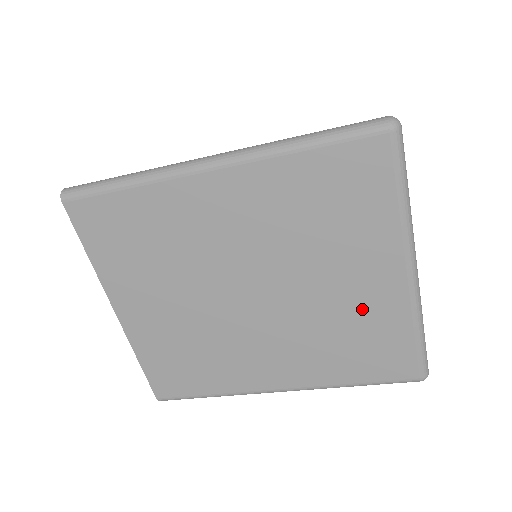
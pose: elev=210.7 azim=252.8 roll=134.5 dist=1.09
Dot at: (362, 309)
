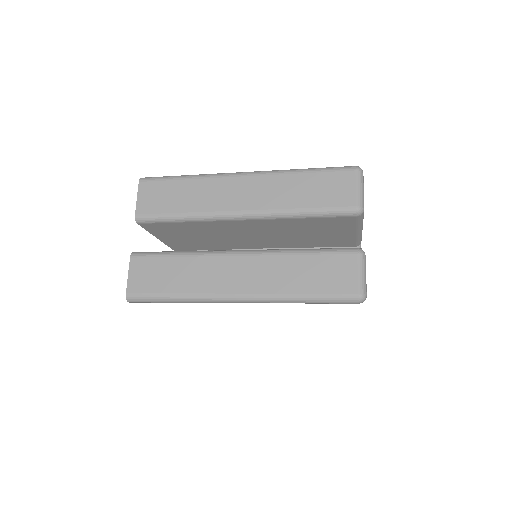
Dot at: occluded
